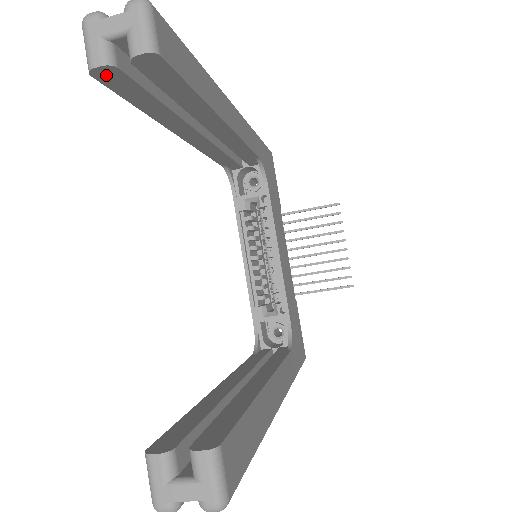
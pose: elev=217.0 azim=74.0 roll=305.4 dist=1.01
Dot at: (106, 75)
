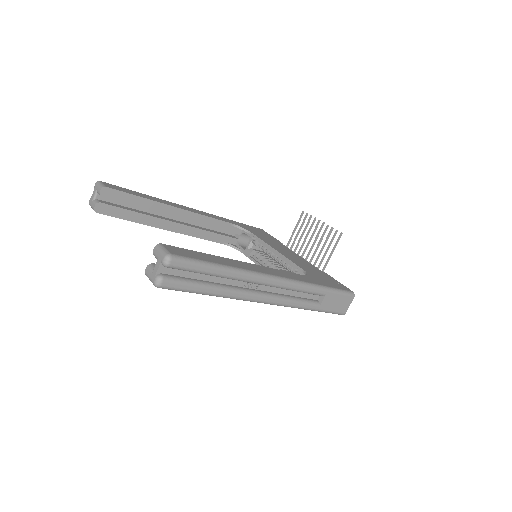
Dot at: (101, 209)
